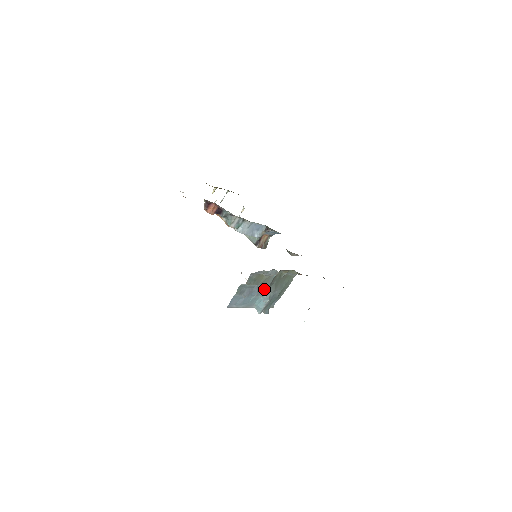
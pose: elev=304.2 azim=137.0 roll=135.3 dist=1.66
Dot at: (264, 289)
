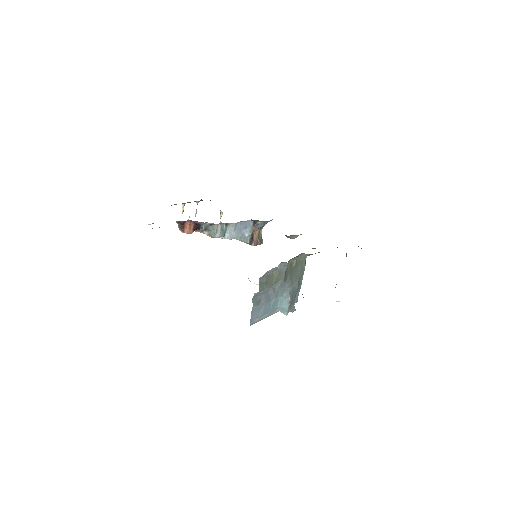
Dot at: (280, 287)
